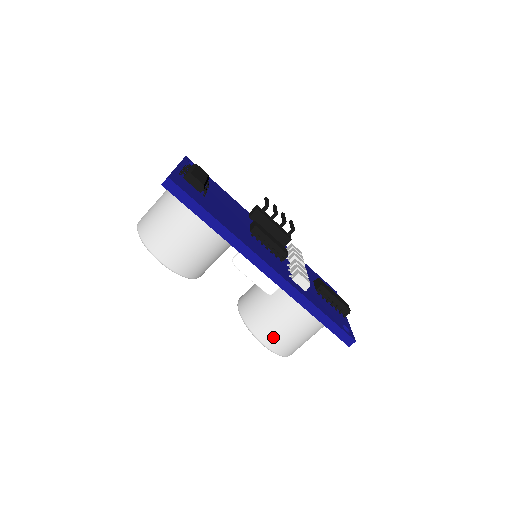
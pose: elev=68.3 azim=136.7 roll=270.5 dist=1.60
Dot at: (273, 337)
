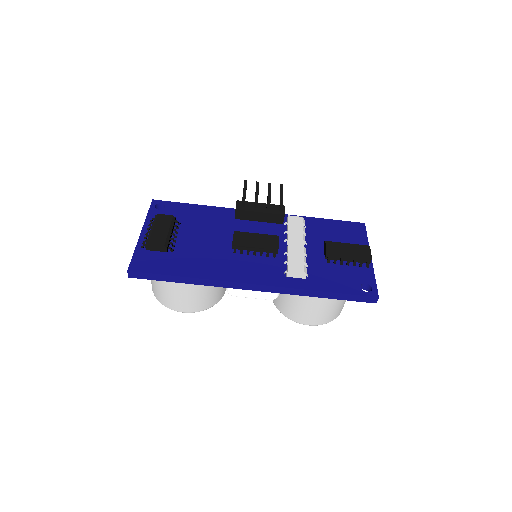
Dot at: (308, 318)
